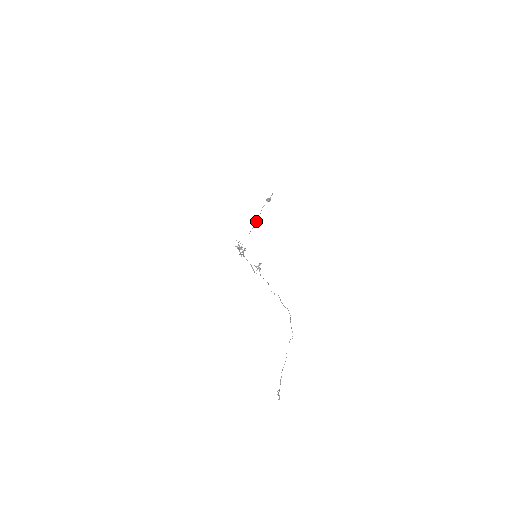
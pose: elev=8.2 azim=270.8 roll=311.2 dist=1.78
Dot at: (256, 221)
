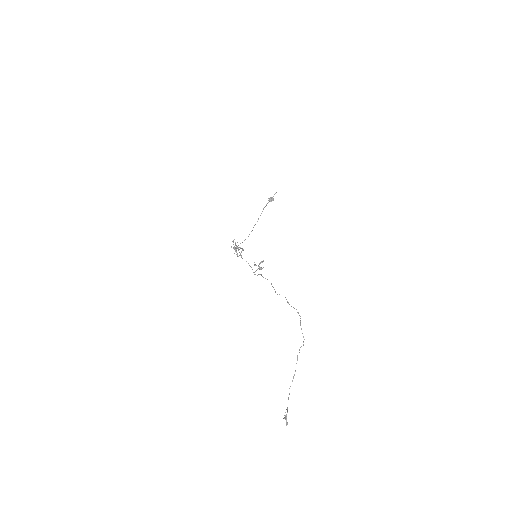
Dot at: occluded
